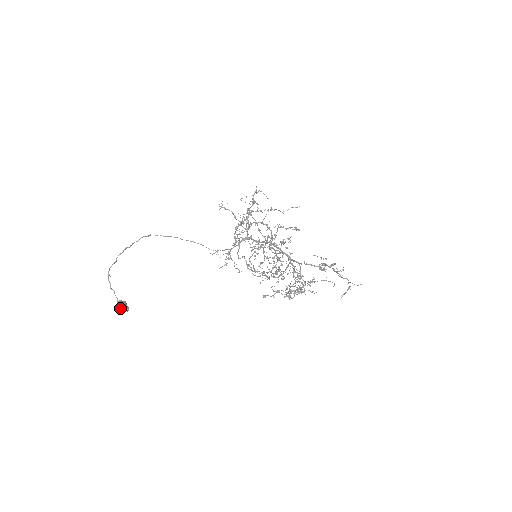
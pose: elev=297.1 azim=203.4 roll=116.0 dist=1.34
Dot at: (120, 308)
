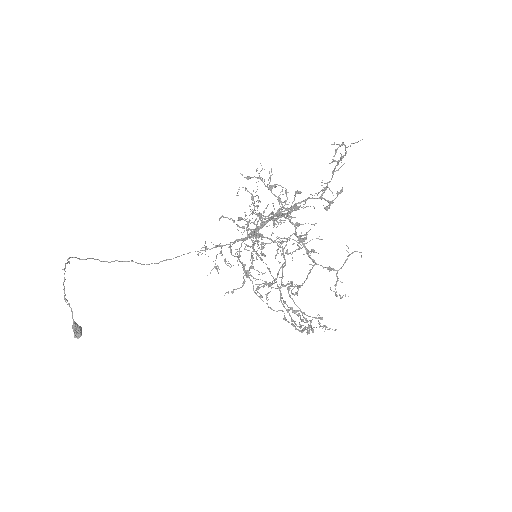
Dot at: (64, 297)
